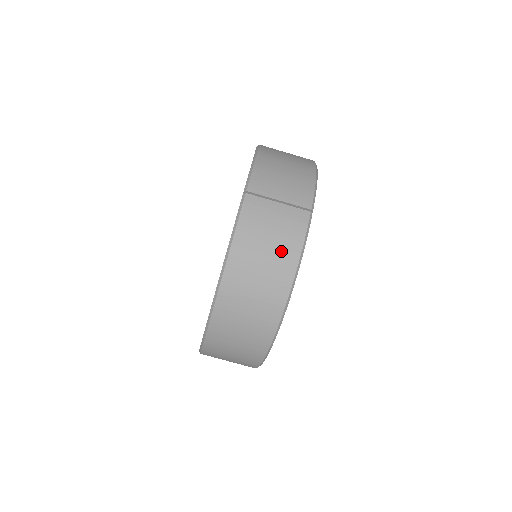
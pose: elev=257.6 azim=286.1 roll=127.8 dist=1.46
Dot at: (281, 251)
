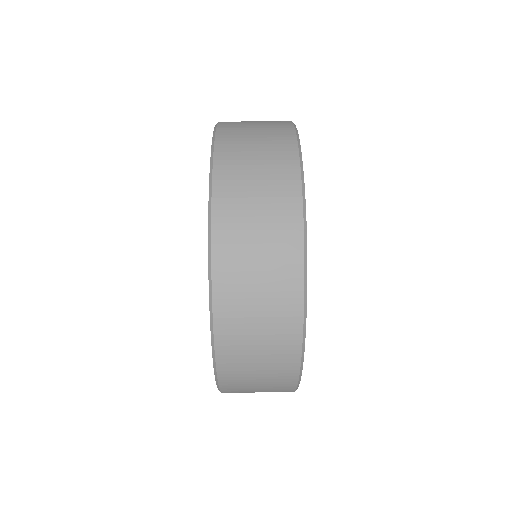
Dot at: occluded
